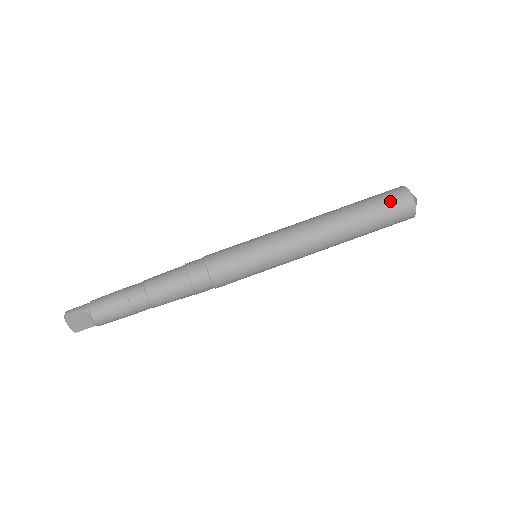
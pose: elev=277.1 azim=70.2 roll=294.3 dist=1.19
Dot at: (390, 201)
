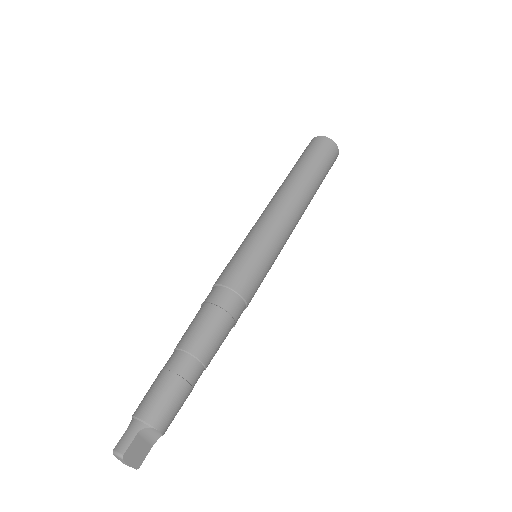
Dot at: (320, 150)
